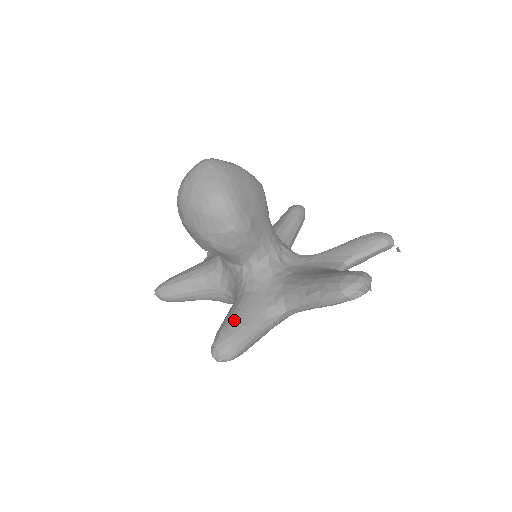
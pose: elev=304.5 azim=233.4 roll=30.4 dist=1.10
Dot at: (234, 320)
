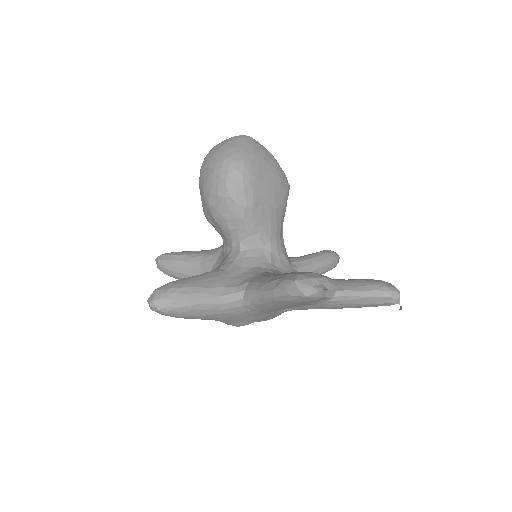
Dot at: (189, 279)
